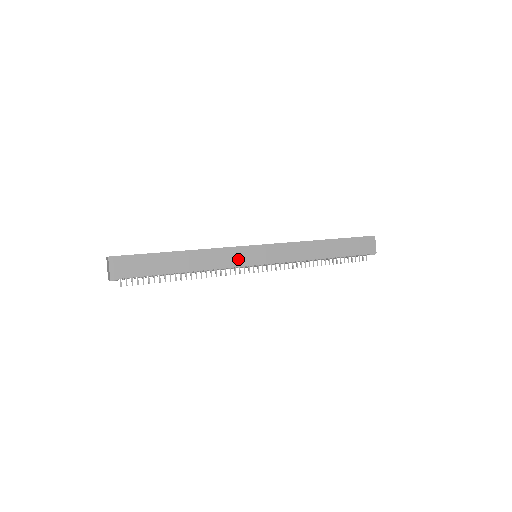
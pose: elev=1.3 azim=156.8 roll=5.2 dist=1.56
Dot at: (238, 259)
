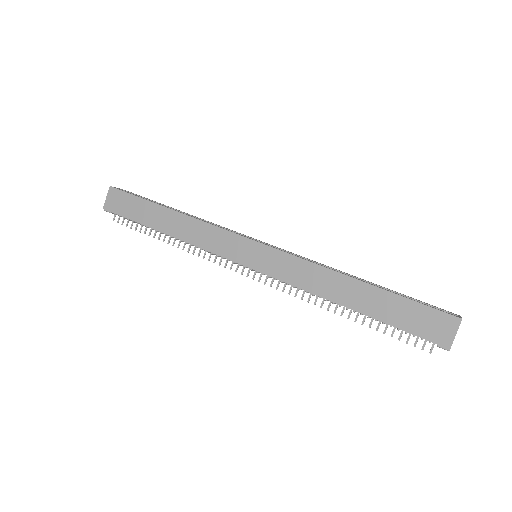
Dot at: (224, 246)
